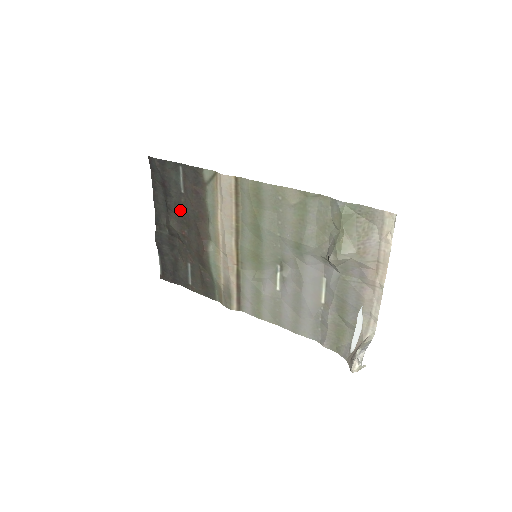
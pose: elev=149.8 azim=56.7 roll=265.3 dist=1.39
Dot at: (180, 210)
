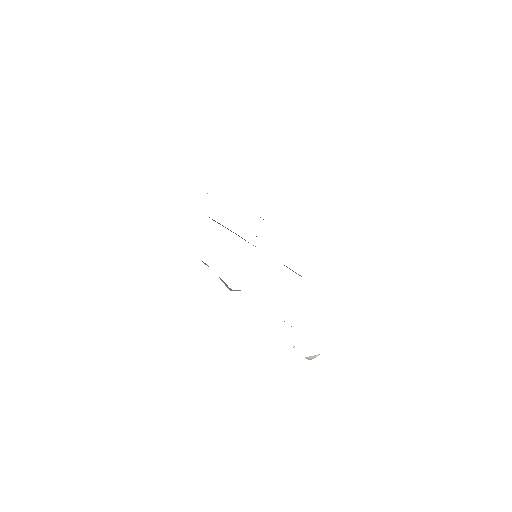
Dot at: occluded
